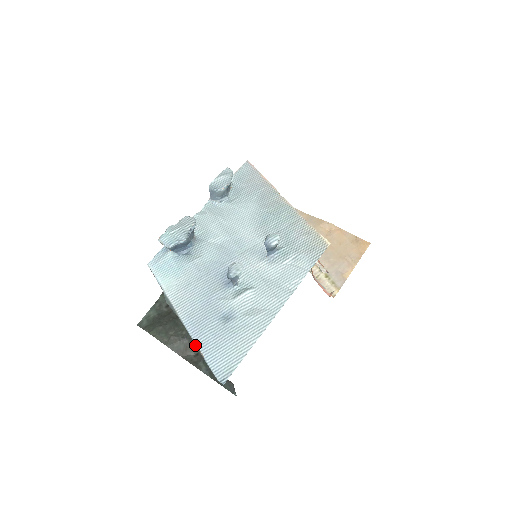
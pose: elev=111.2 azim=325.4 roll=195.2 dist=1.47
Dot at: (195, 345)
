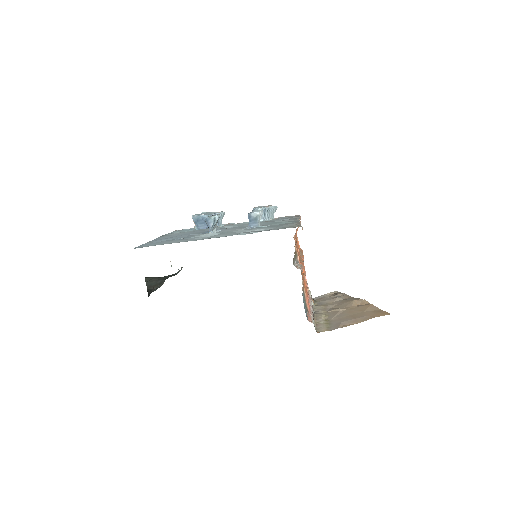
Dot at: (162, 283)
